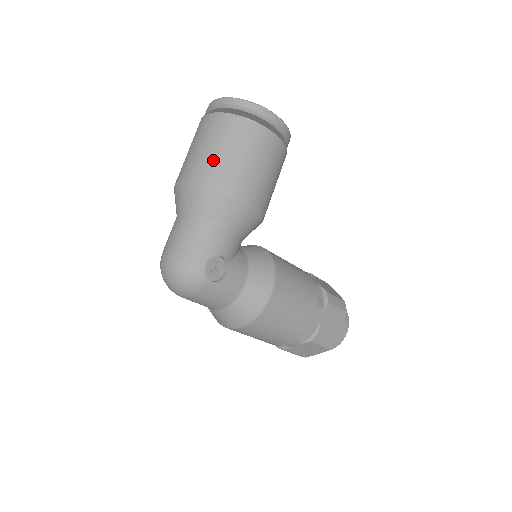
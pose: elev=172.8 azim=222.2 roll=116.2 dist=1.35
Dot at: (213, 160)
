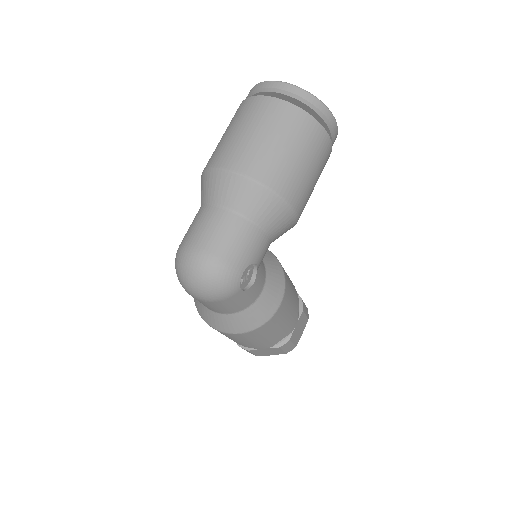
Dot at: (276, 157)
